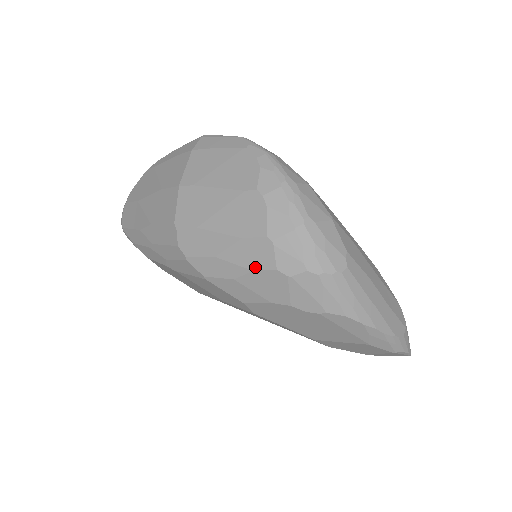
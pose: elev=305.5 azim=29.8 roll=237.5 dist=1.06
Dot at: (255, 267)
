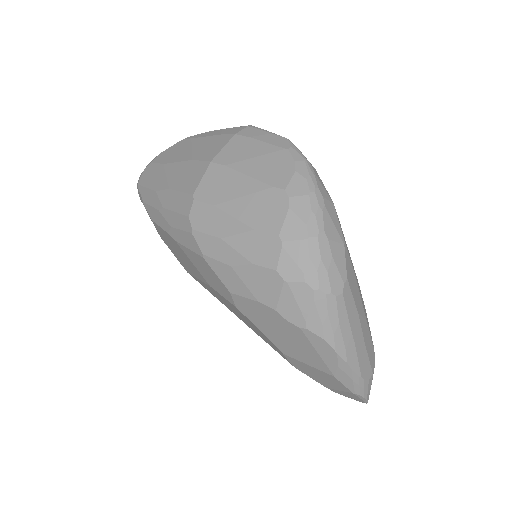
Dot at: (256, 261)
